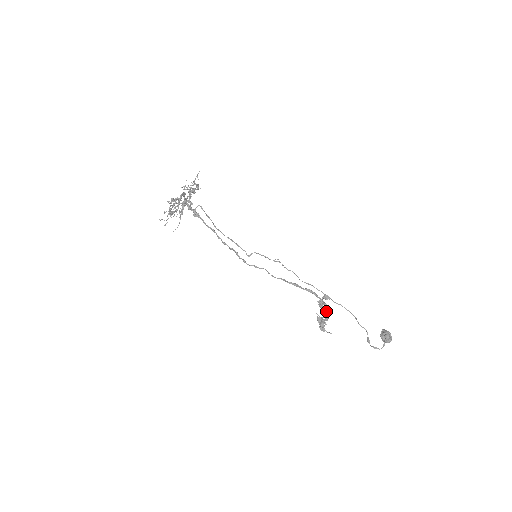
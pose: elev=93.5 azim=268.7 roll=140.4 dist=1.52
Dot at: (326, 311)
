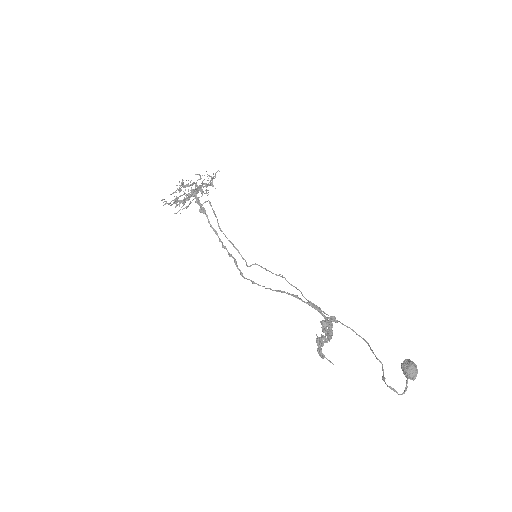
Dot at: (330, 330)
